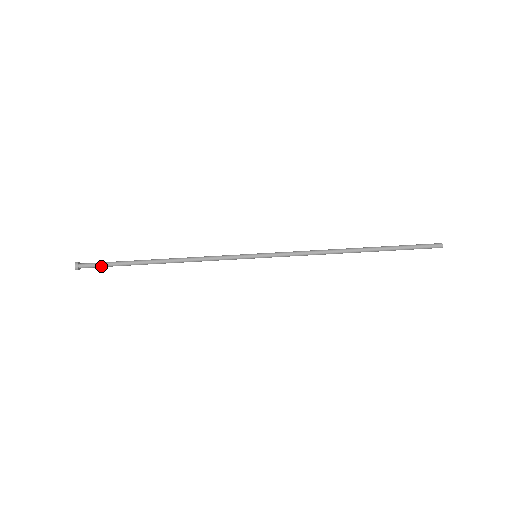
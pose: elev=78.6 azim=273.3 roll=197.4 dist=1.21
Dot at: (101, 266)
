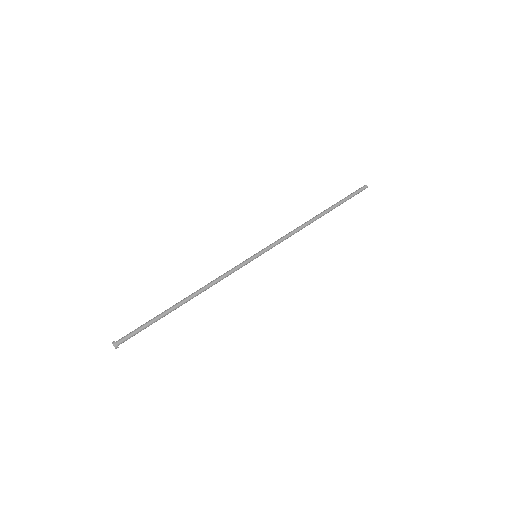
Dot at: (136, 331)
